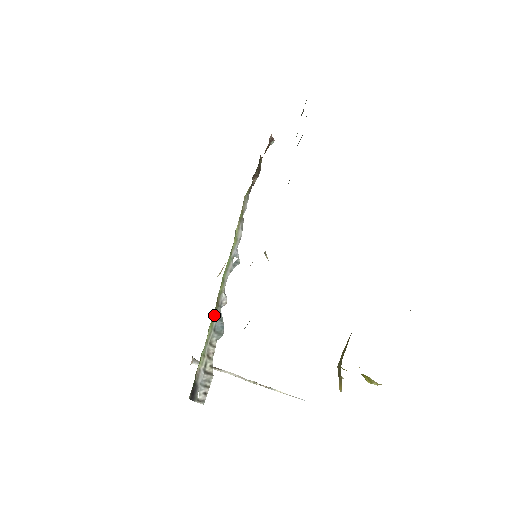
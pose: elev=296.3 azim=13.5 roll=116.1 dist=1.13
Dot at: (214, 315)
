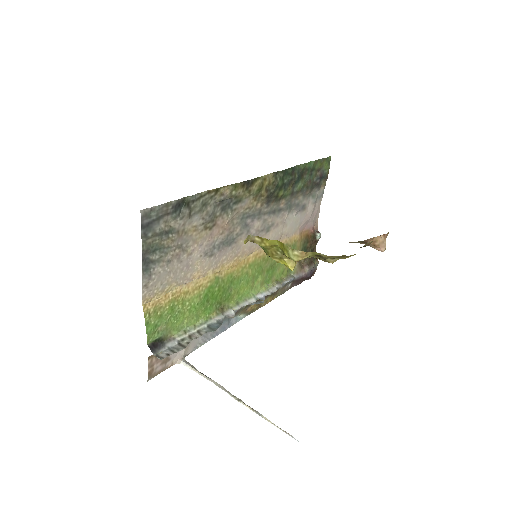
Dot at: (214, 316)
